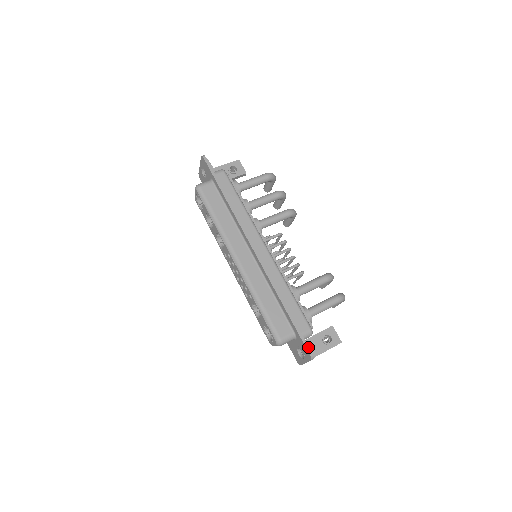
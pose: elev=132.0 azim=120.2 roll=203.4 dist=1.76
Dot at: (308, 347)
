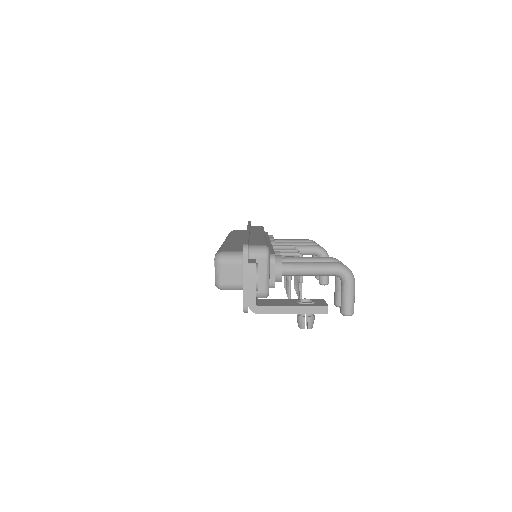
Dot at: (247, 243)
